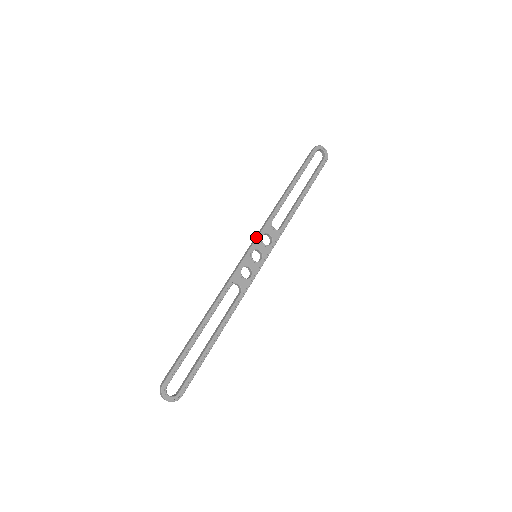
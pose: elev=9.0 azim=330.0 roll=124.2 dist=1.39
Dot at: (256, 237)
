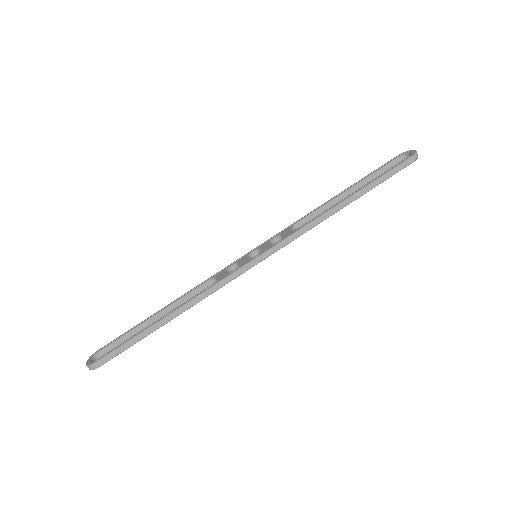
Dot at: (267, 241)
